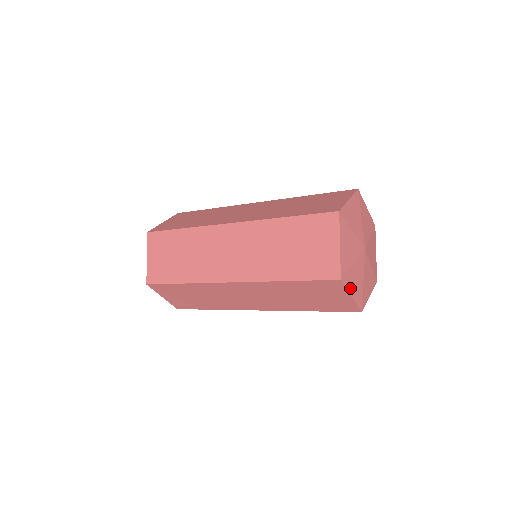
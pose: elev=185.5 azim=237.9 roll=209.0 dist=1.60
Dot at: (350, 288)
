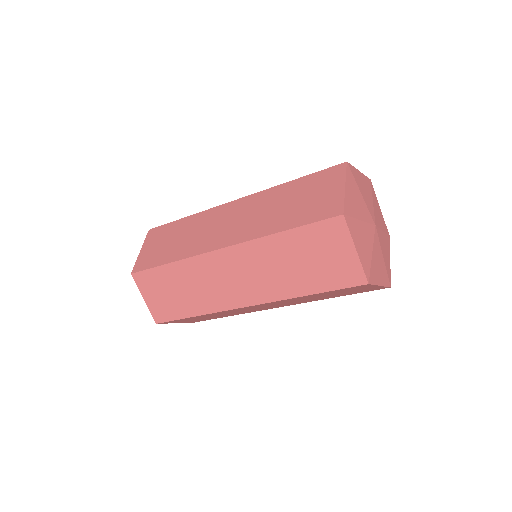
Dot at: (354, 239)
